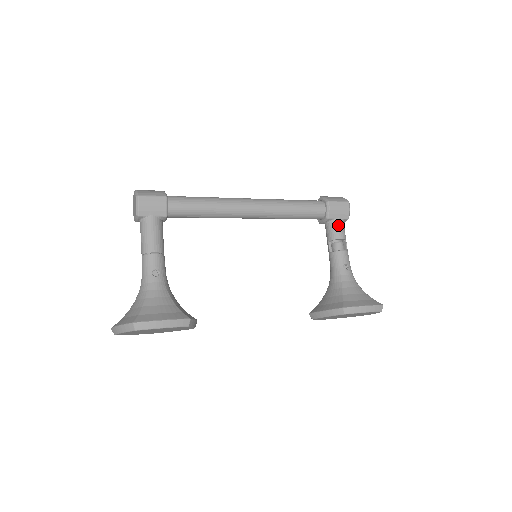
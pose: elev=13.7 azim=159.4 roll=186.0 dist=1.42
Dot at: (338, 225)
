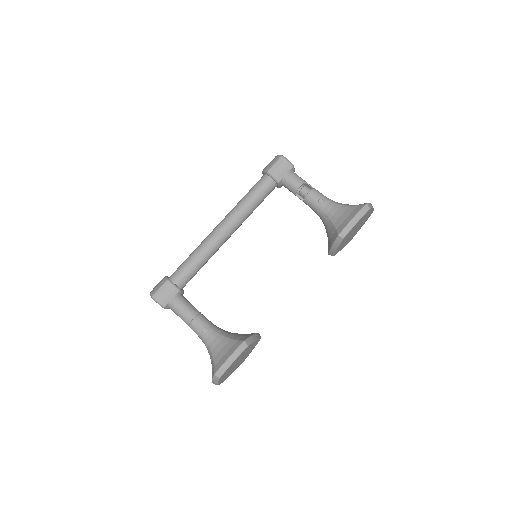
Dot at: (290, 179)
